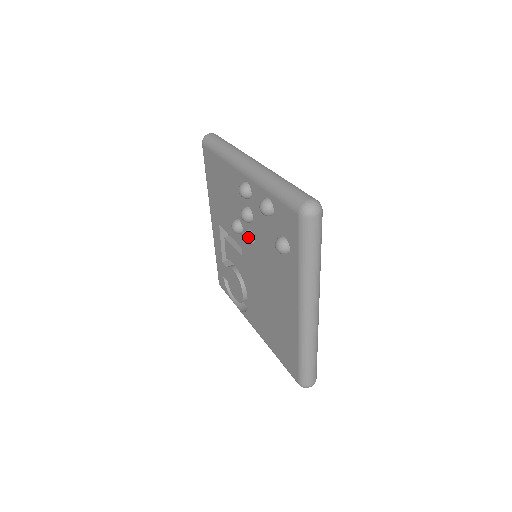
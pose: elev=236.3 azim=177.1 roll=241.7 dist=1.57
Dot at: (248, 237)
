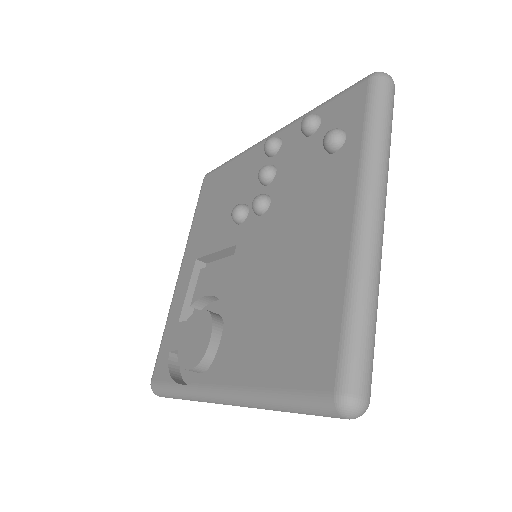
Dot at: (263, 196)
